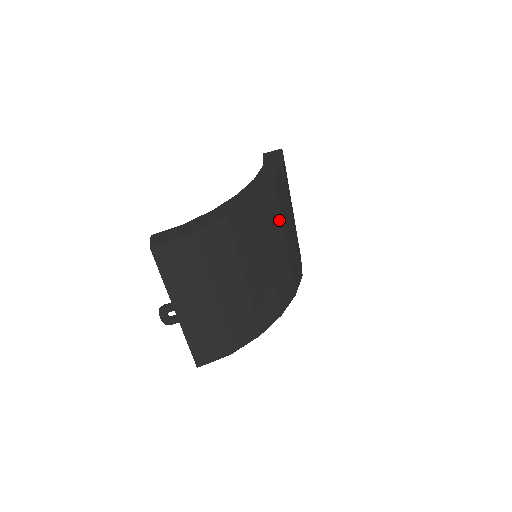
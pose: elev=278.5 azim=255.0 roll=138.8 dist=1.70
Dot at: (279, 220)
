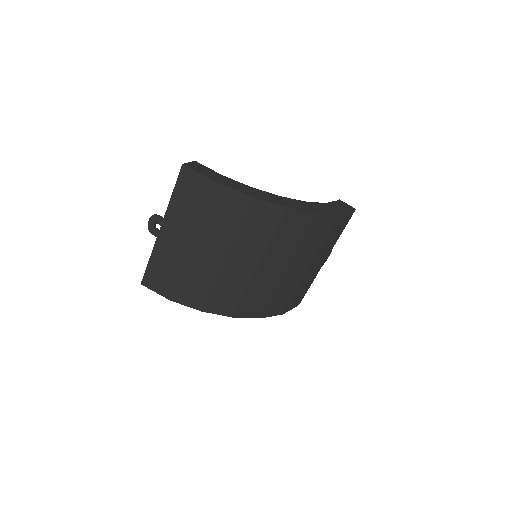
Dot at: (295, 247)
